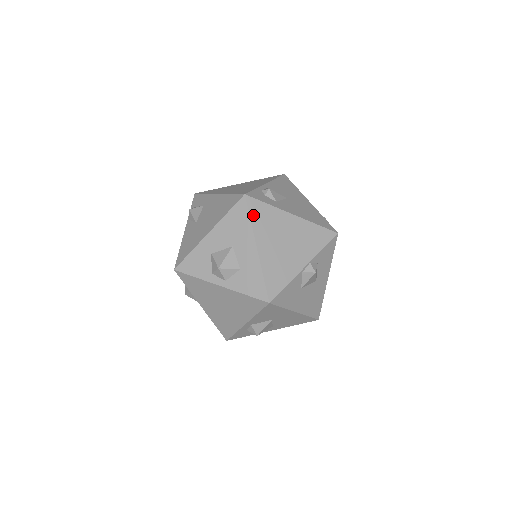
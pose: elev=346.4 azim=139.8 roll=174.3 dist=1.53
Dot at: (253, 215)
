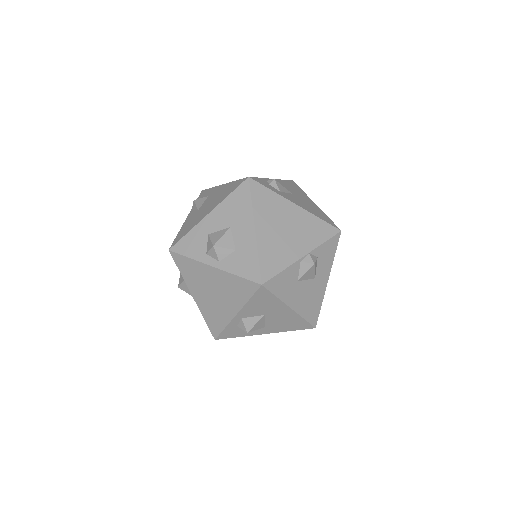
Dot at: (255, 197)
